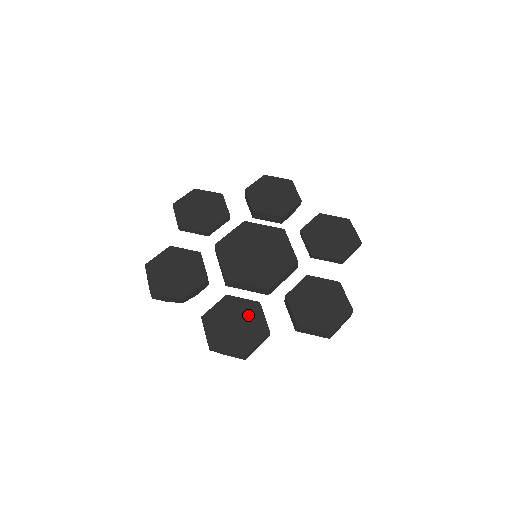
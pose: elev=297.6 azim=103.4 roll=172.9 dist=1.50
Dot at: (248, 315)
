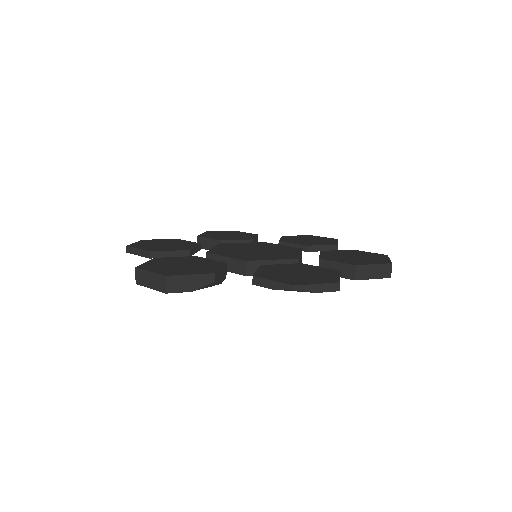
Dot at: (301, 268)
